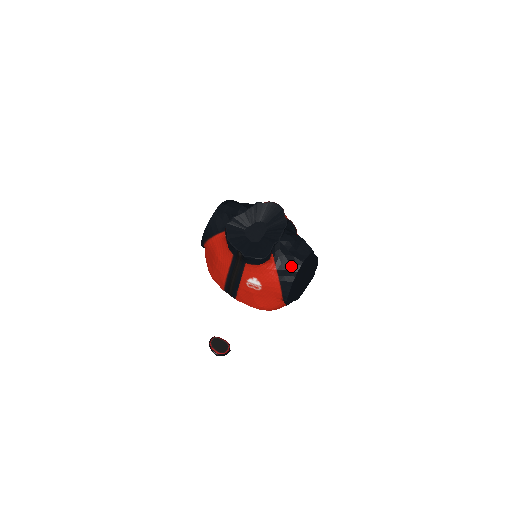
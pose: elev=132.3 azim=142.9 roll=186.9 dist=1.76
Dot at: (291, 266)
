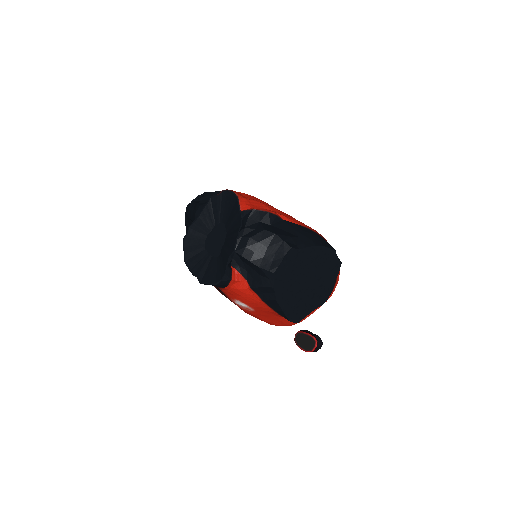
Dot at: (263, 280)
